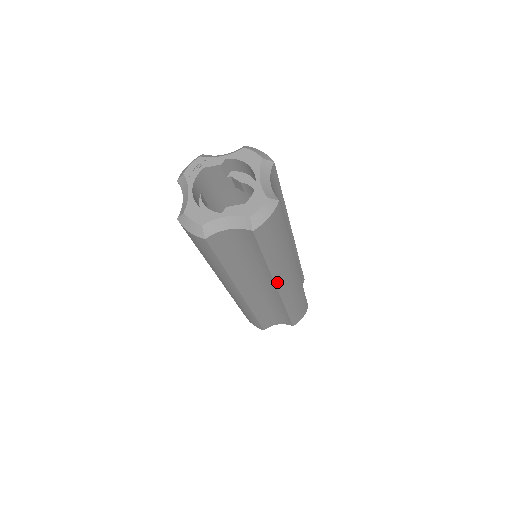
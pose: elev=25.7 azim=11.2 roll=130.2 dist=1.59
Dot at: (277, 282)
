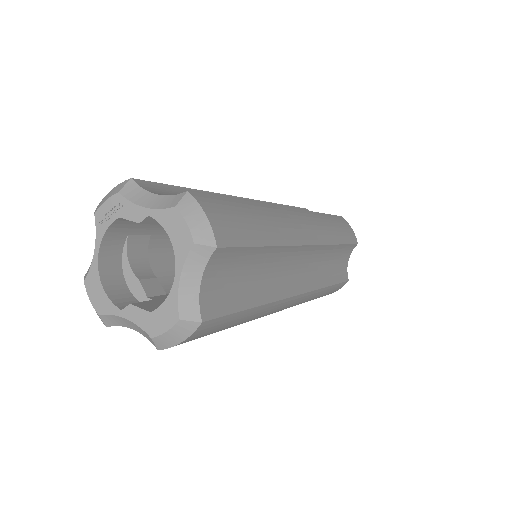
Dot at: occluded
